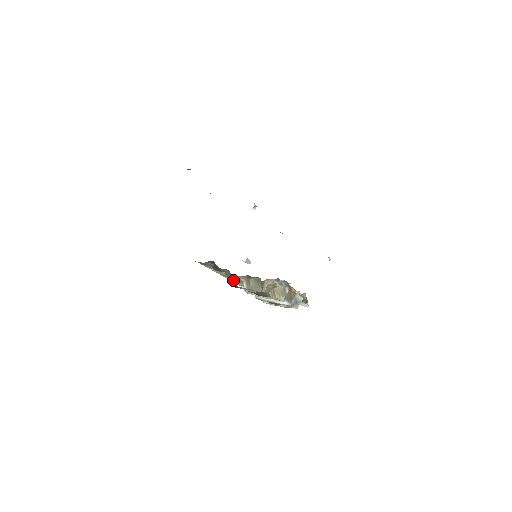
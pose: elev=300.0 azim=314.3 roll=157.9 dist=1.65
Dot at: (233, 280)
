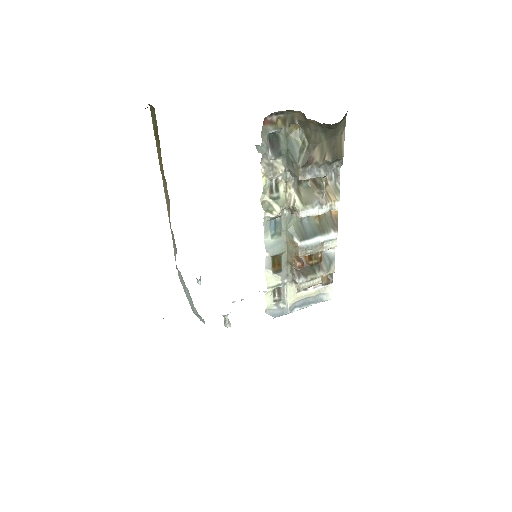
Dot at: (278, 209)
